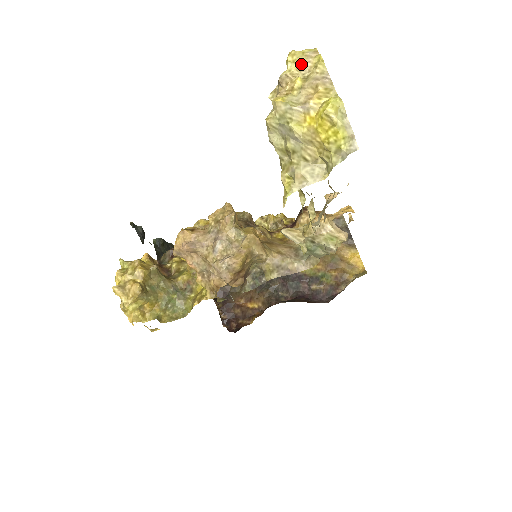
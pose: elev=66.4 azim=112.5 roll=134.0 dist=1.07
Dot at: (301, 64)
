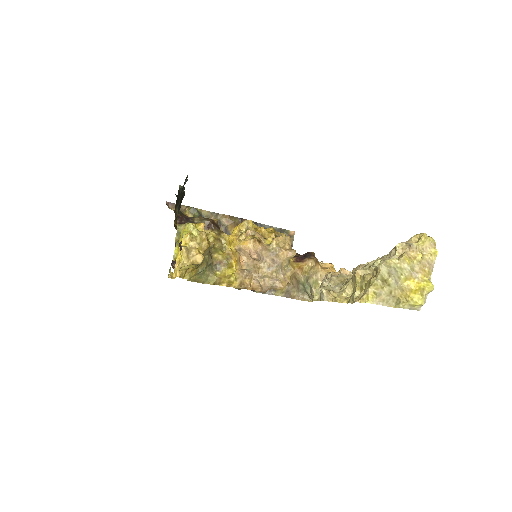
Dot at: (425, 246)
